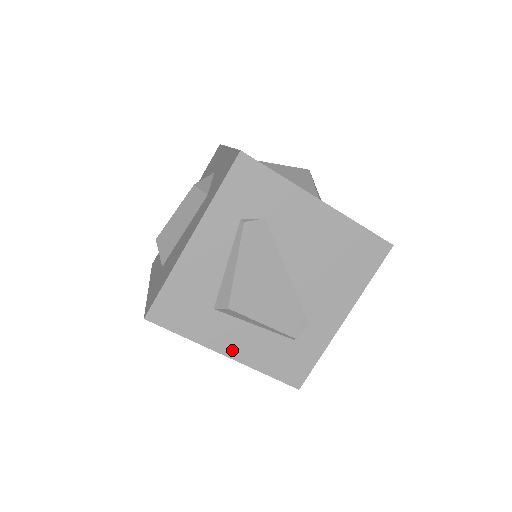
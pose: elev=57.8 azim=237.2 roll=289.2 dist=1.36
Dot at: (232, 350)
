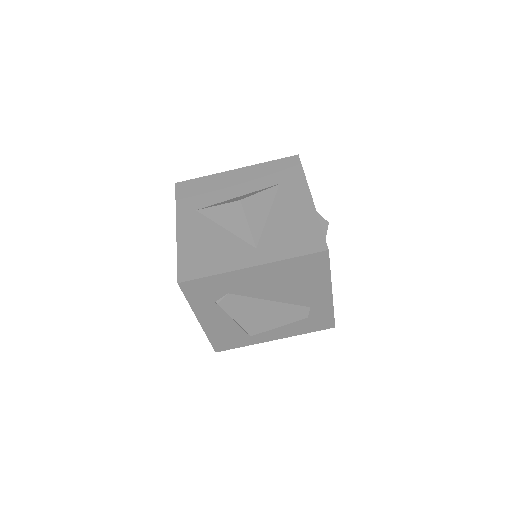
Dot at: (275, 337)
